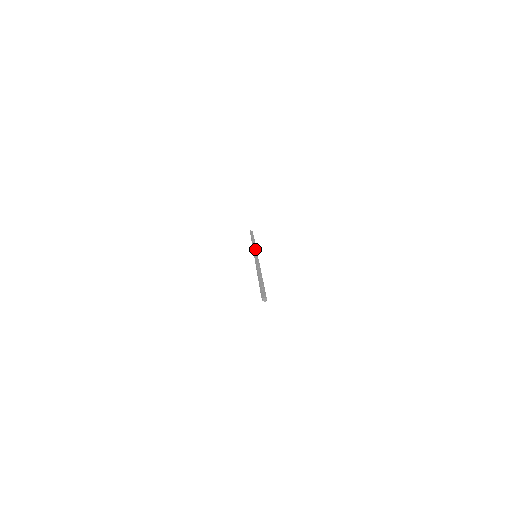
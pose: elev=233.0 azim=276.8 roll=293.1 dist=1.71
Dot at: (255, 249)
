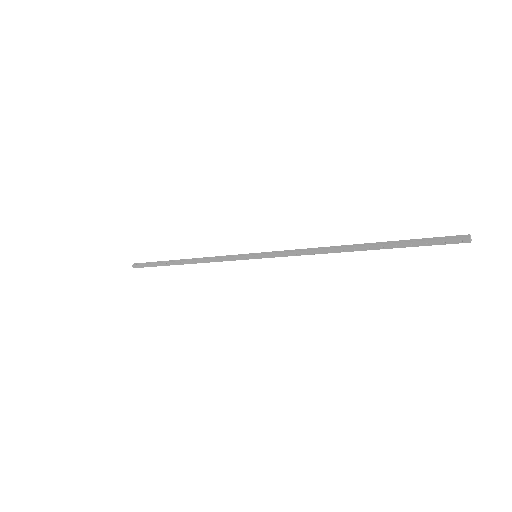
Dot at: (230, 257)
